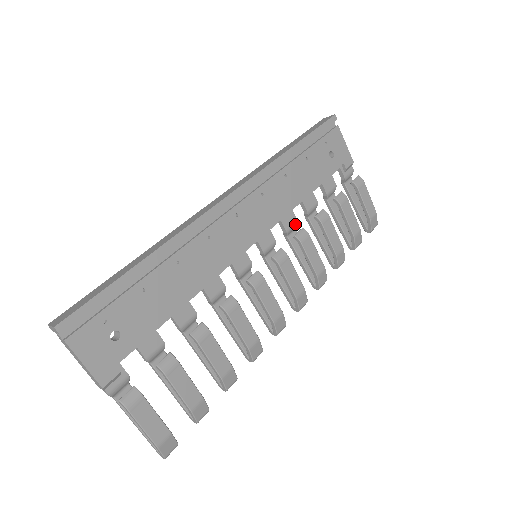
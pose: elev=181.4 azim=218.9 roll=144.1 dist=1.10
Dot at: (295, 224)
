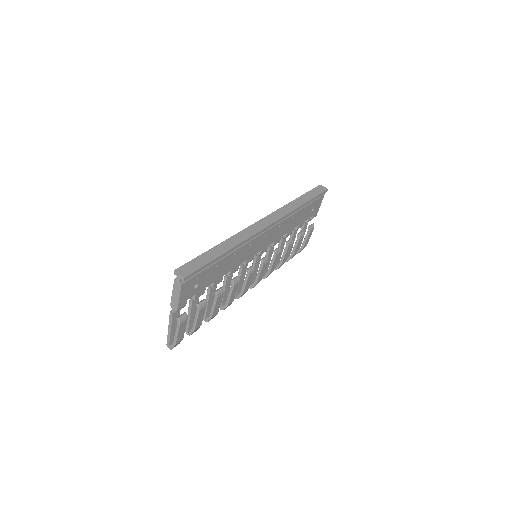
Dot at: occluded
